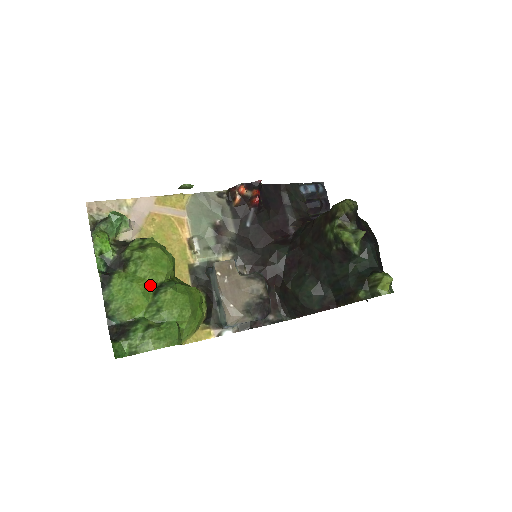
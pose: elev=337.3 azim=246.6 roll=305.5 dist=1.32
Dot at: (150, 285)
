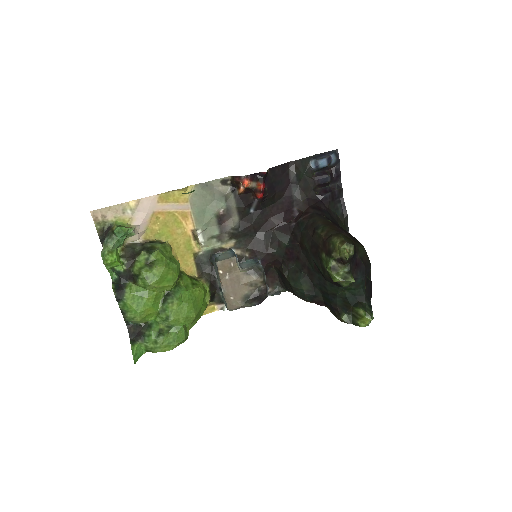
Dot at: (158, 295)
